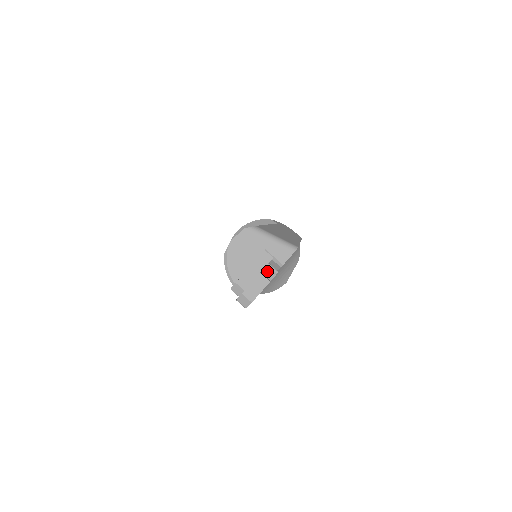
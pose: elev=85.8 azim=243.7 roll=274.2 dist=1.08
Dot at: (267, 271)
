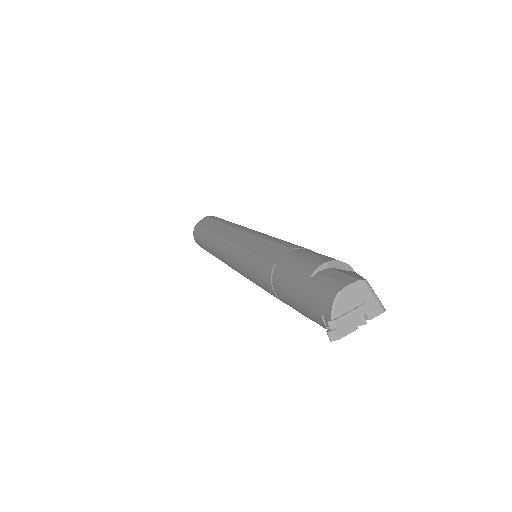
Dot at: (359, 319)
